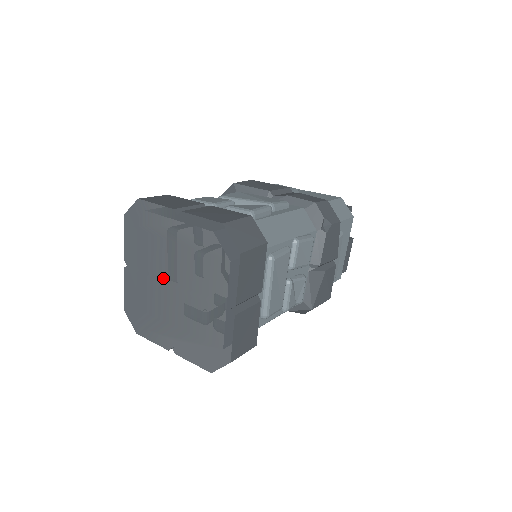
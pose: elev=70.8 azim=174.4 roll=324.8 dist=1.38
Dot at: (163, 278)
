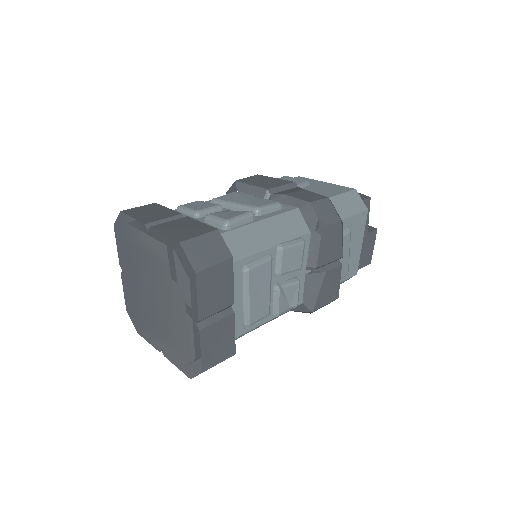
Dot at: (147, 287)
